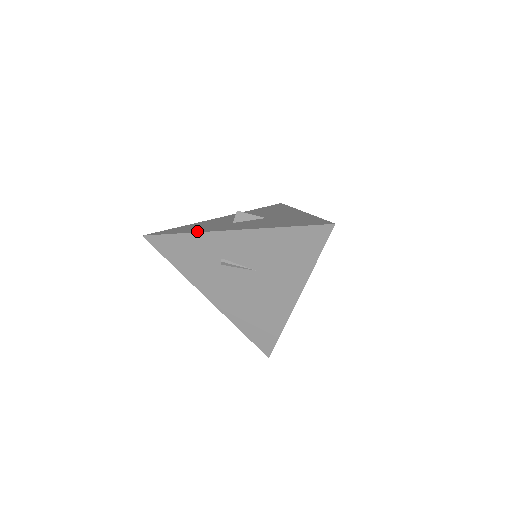
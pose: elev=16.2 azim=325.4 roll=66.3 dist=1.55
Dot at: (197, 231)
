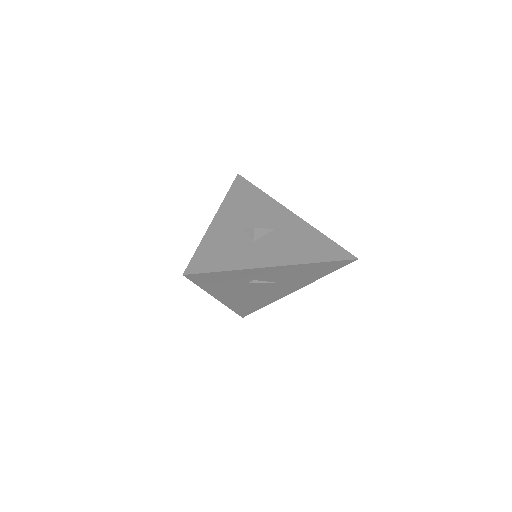
Dot at: (241, 266)
